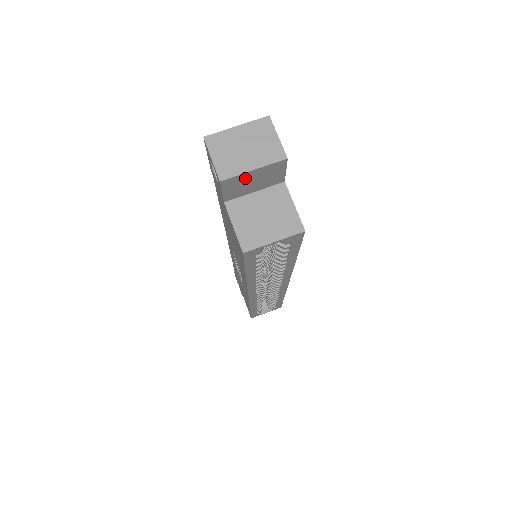
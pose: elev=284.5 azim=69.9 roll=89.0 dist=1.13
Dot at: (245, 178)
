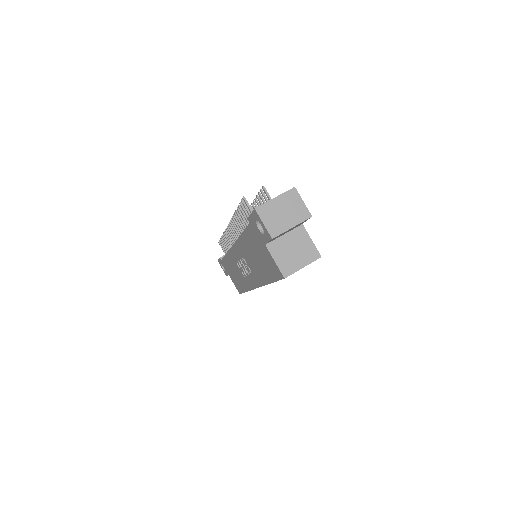
Dot at: (285, 232)
